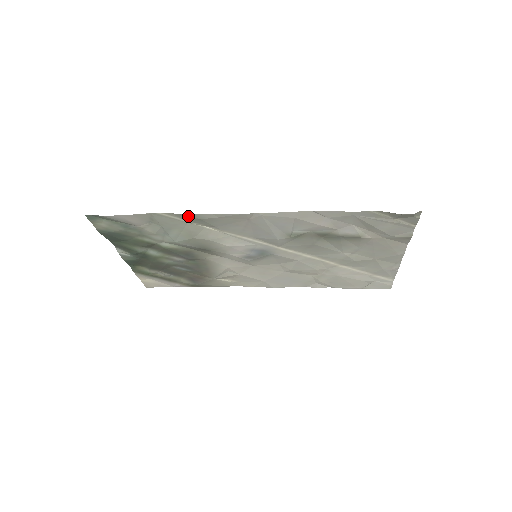
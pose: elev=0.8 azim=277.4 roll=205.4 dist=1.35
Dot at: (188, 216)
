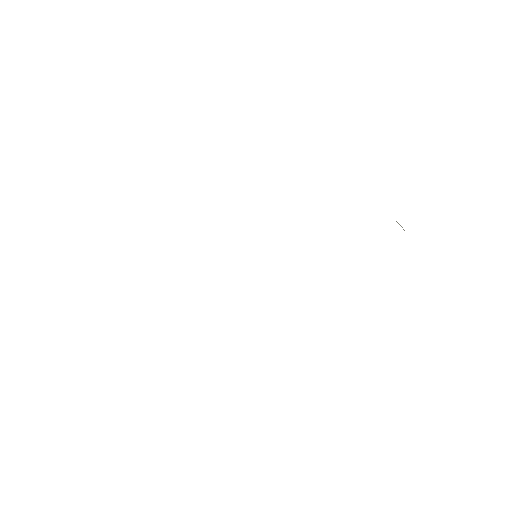
Dot at: occluded
